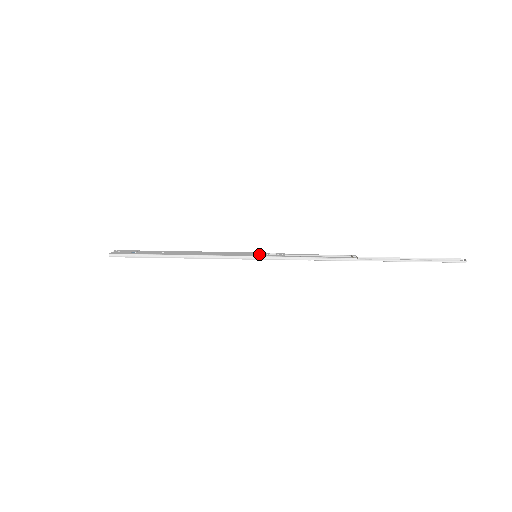
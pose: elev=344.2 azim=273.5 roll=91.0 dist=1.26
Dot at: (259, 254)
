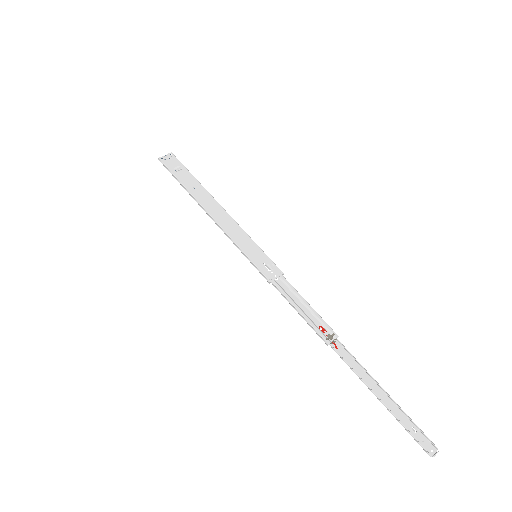
Dot at: (258, 257)
